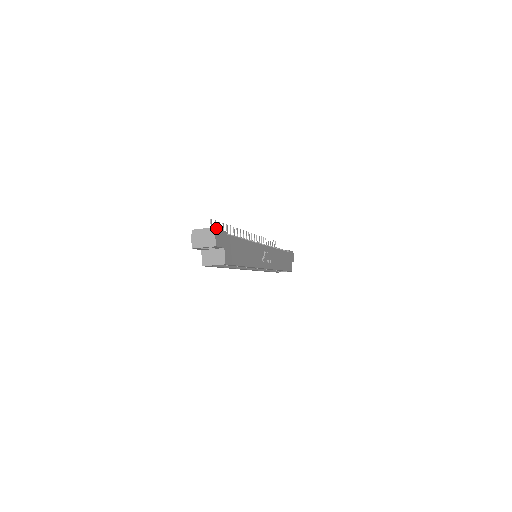
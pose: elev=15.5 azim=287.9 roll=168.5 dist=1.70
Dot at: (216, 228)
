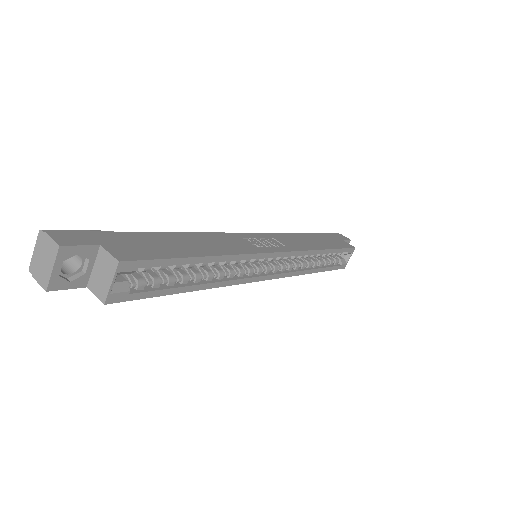
Dot at: (53, 230)
